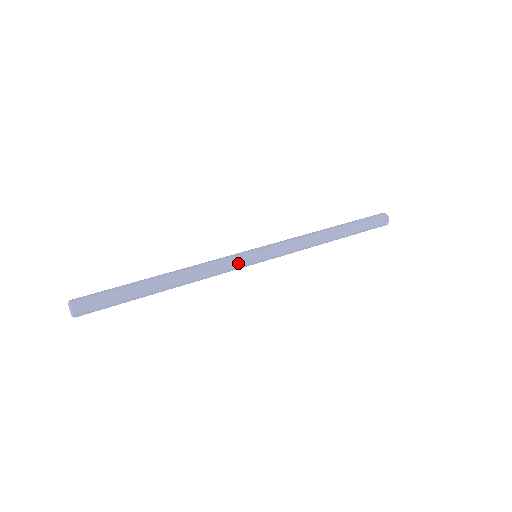
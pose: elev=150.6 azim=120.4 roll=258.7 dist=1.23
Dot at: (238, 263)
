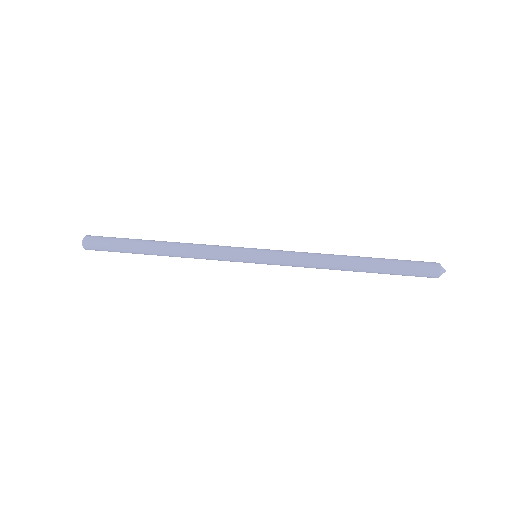
Dot at: (231, 257)
